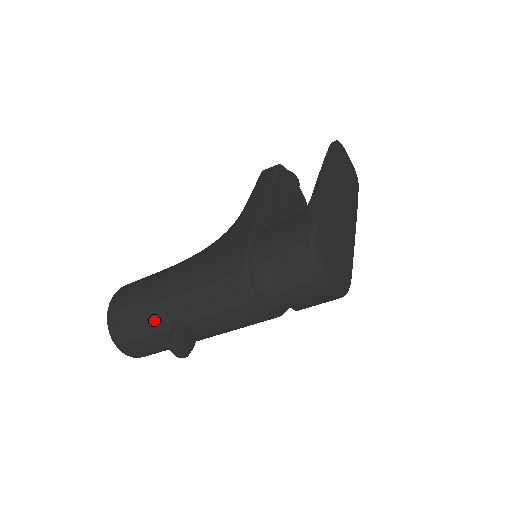
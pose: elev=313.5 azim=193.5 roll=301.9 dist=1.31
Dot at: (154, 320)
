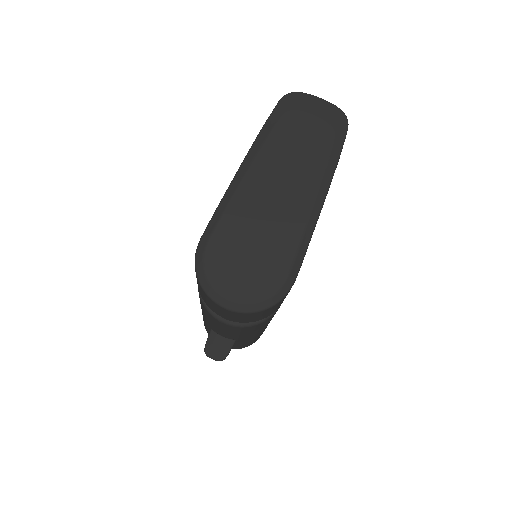
Dot at: occluded
